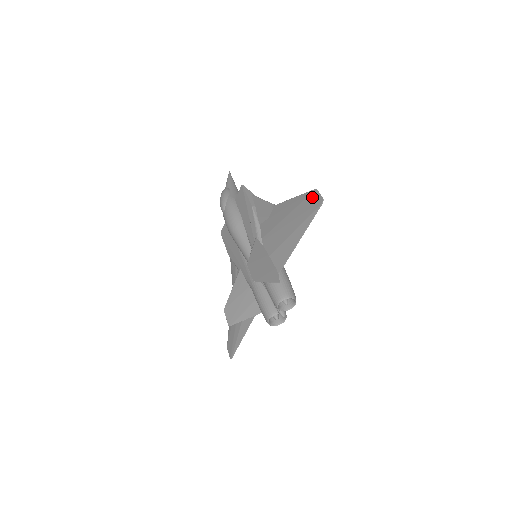
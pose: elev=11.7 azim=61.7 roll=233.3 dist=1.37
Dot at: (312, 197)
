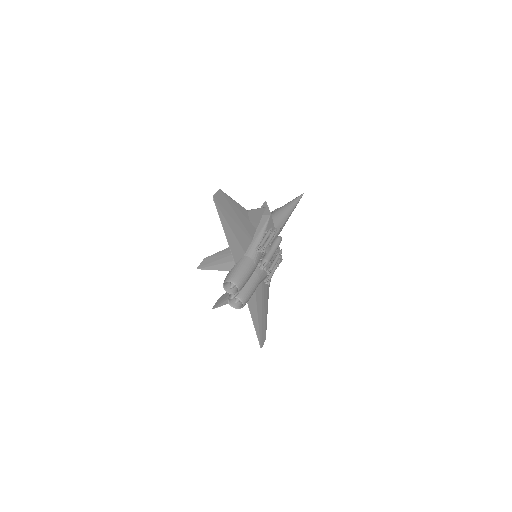
Dot at: (220, 196)
